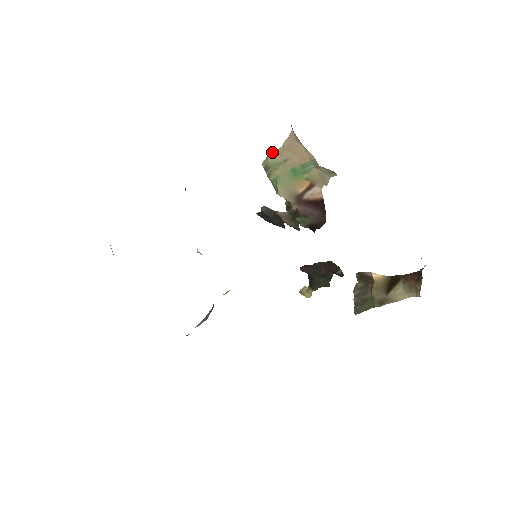
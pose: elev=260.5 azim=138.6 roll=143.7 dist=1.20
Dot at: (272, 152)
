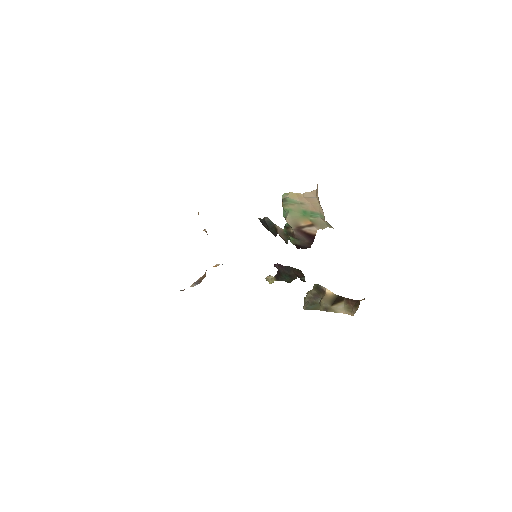
Dot at: occluded
